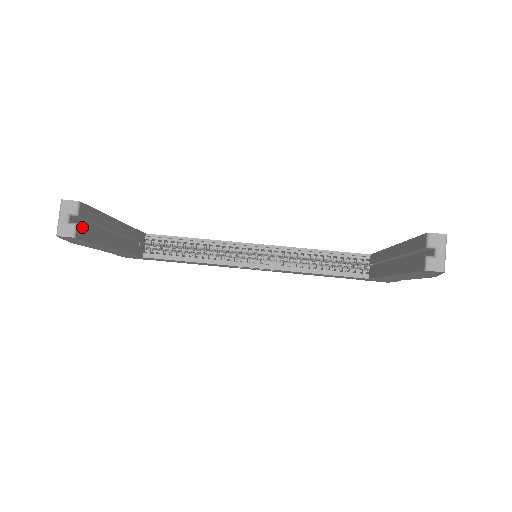
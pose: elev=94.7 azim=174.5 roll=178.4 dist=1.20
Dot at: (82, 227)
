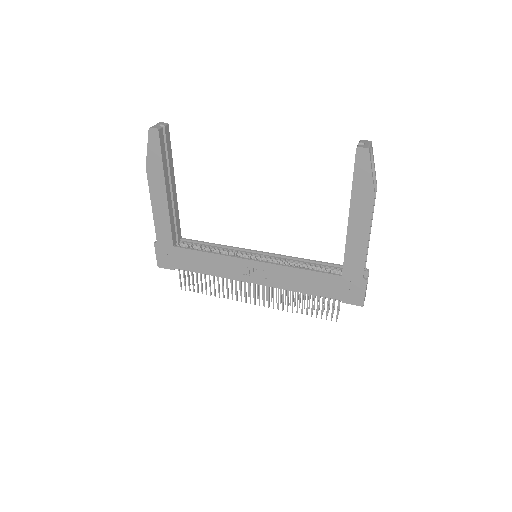
Dot at: (163, 135)
